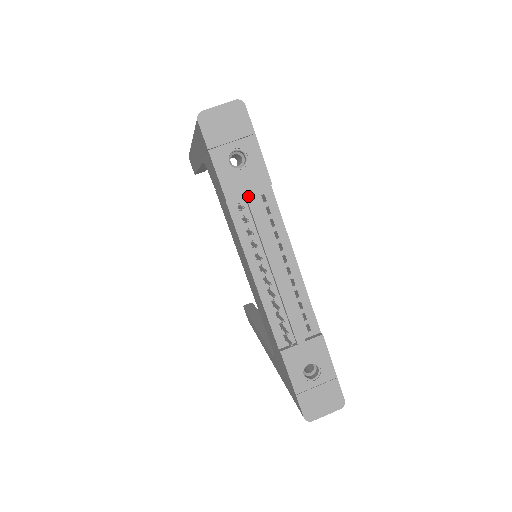
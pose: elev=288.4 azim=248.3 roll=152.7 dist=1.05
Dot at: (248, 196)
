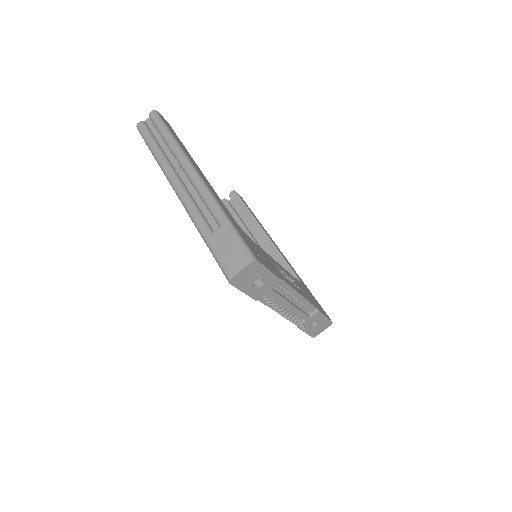
Dot at: (269, 292)
